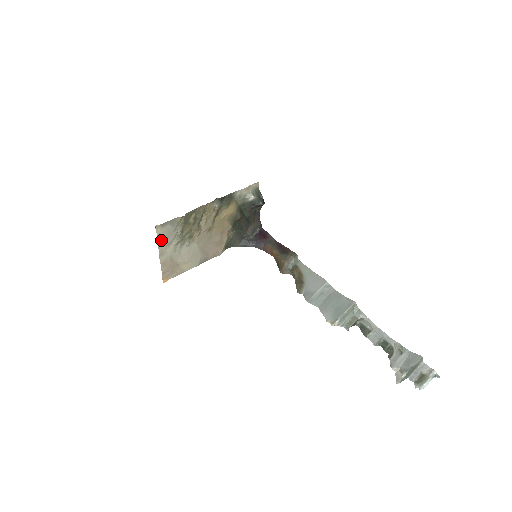
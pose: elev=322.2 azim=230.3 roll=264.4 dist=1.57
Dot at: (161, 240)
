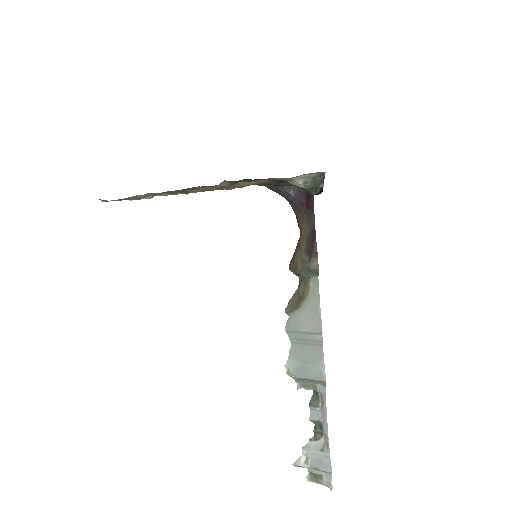
Dot at: occluded
